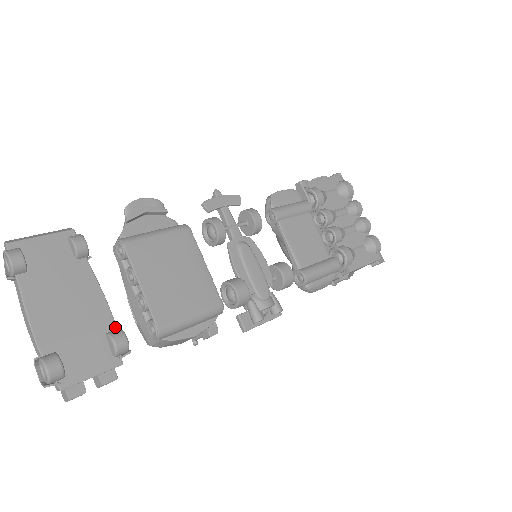
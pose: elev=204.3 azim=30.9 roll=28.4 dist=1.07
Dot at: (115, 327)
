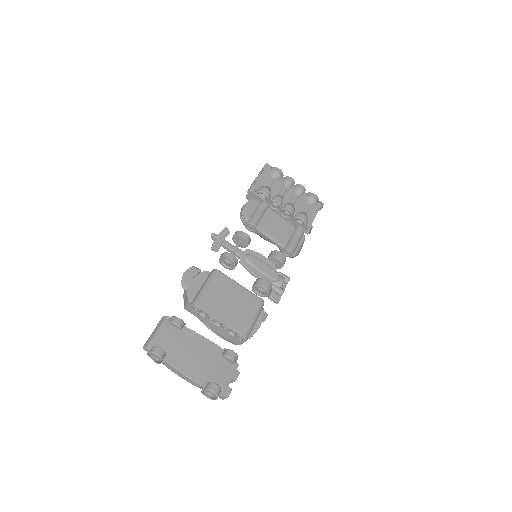
Dot at: (223, 350)
